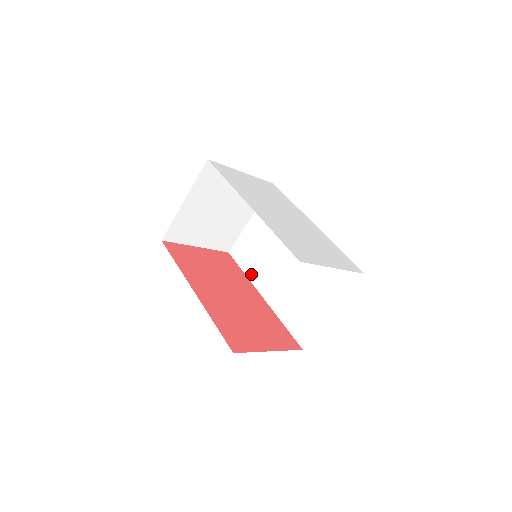
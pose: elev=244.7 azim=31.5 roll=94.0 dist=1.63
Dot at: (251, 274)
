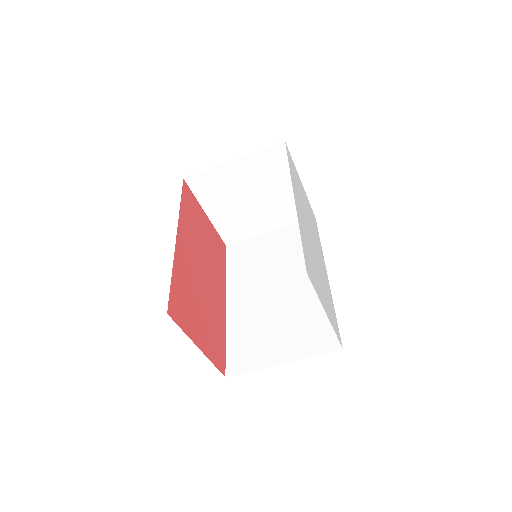
Dot at: (232, 277)
